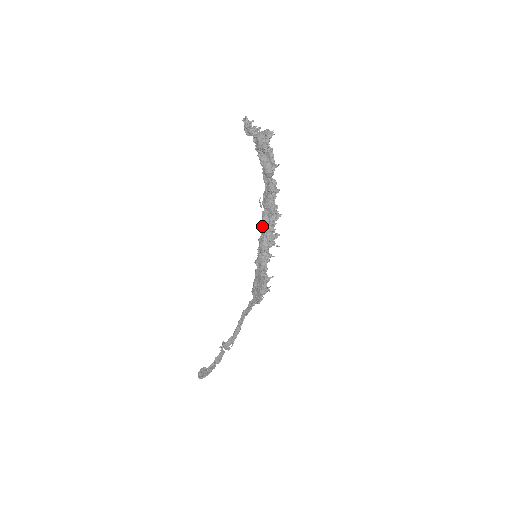
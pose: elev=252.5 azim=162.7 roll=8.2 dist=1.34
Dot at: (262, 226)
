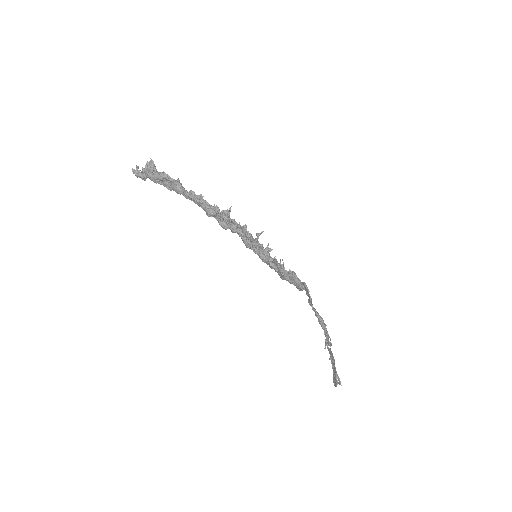
Dot at: occluded
